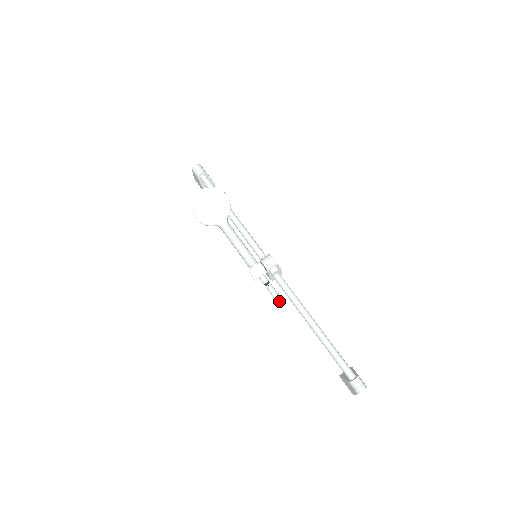
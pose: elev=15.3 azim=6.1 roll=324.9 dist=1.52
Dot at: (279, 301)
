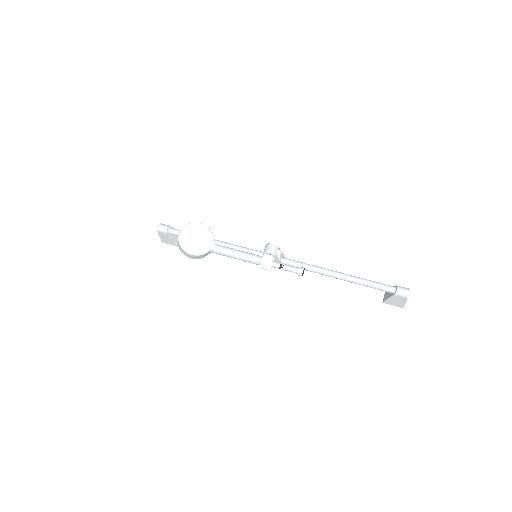
Dot at: (300, 270)
